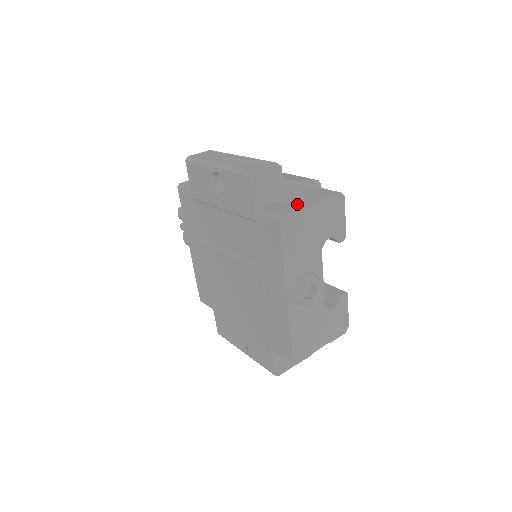
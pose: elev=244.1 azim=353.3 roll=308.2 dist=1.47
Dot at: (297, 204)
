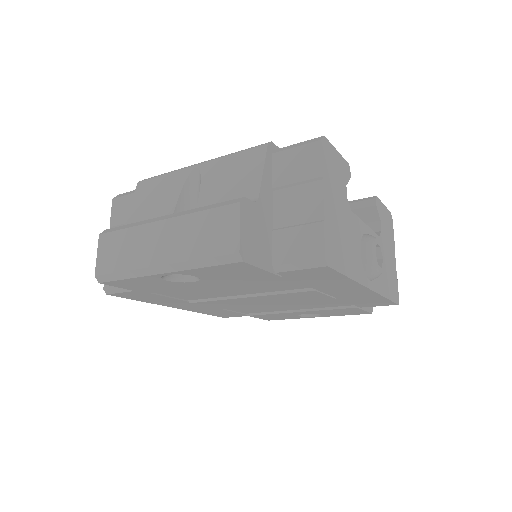
Dot at: (303, 213)
